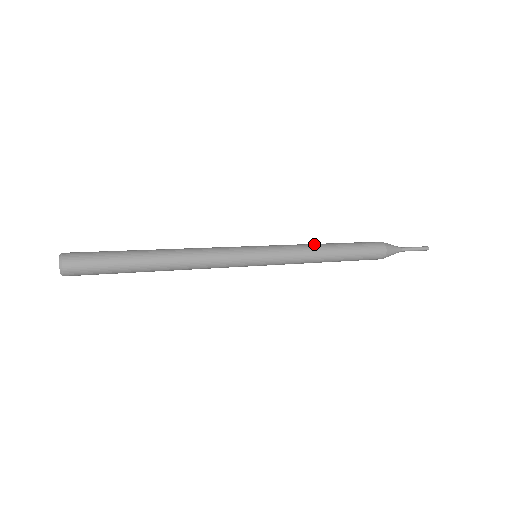
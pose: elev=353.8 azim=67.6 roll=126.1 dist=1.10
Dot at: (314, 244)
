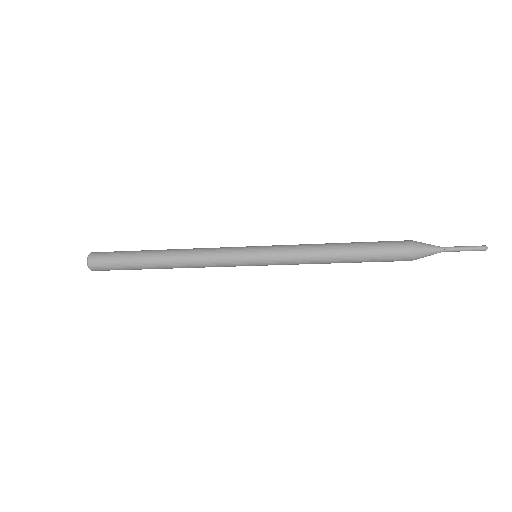
Dot at: (320, 247)
